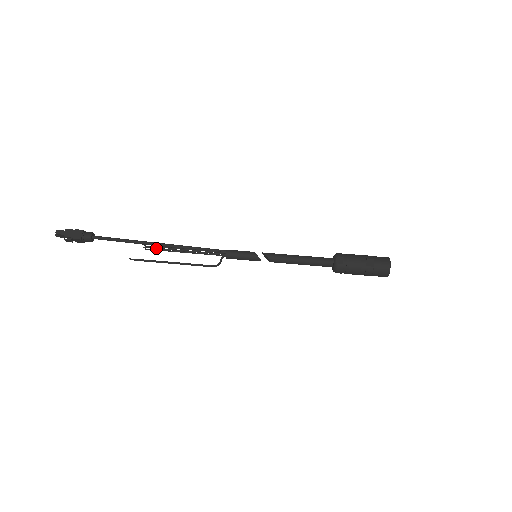
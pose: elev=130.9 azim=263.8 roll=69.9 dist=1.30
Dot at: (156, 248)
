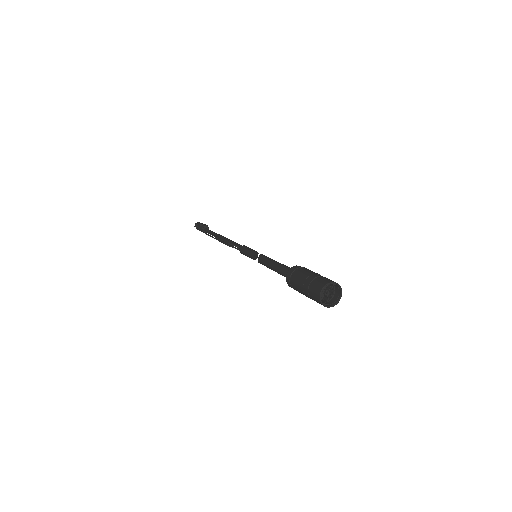
Dot at: (220, 235)
